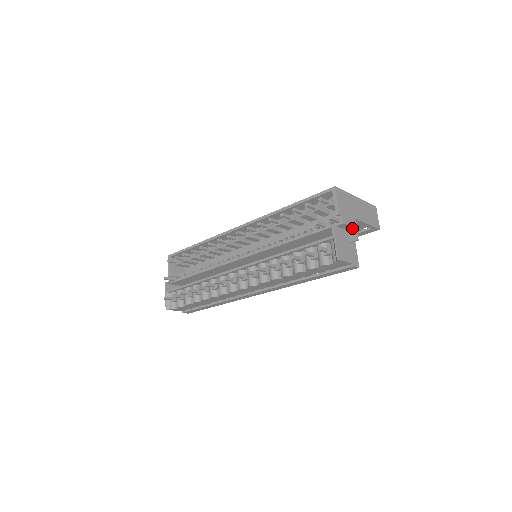
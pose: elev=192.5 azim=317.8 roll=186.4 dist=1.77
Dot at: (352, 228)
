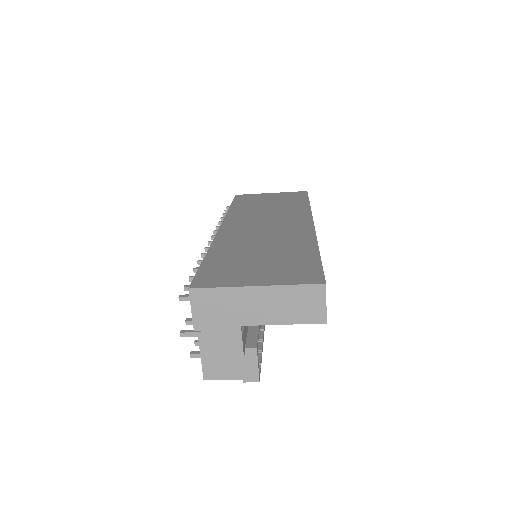
Dot at: (234, 339)
